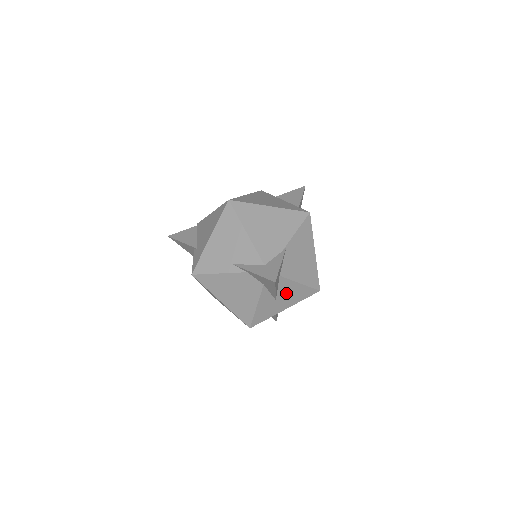
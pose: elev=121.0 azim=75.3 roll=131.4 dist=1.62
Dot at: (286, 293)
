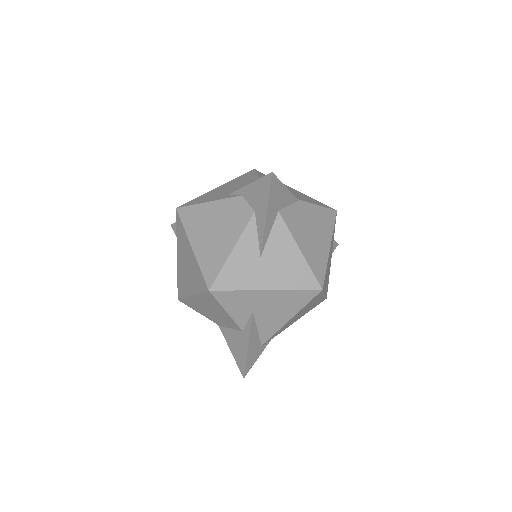
Dot at: (277, 255)
